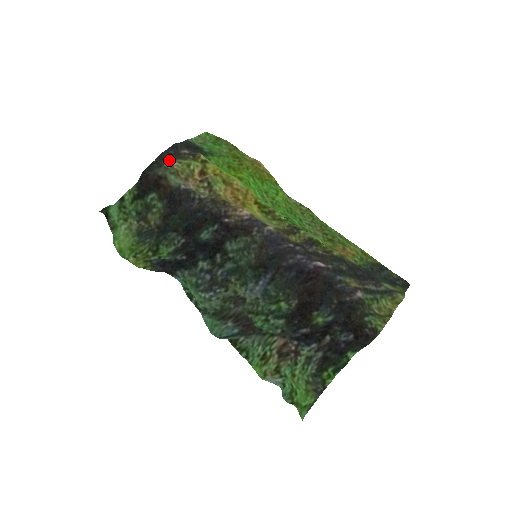
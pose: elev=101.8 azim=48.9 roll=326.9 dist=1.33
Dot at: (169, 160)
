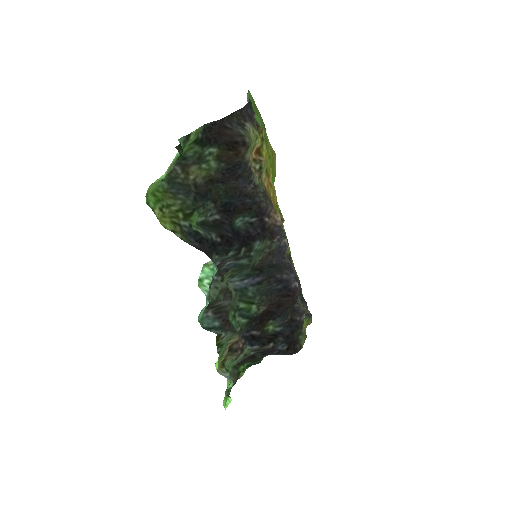
Dot at: (250, 123)
